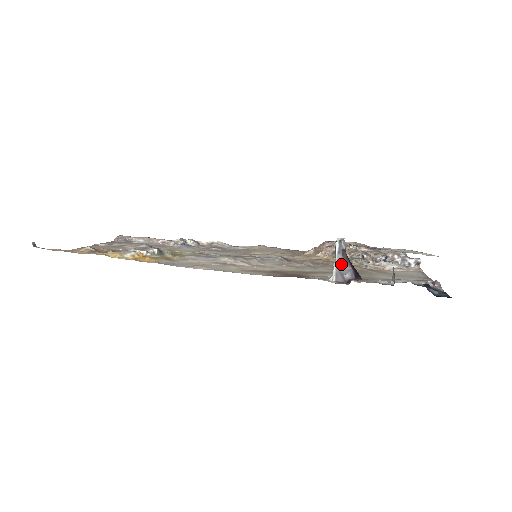
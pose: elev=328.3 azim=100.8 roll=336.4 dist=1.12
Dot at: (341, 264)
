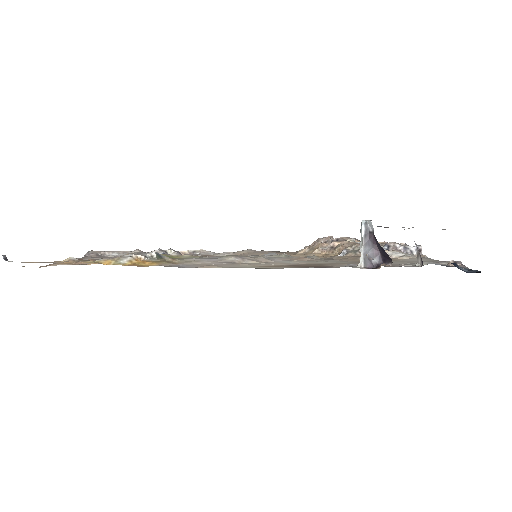
Dot at: (368, 248)
